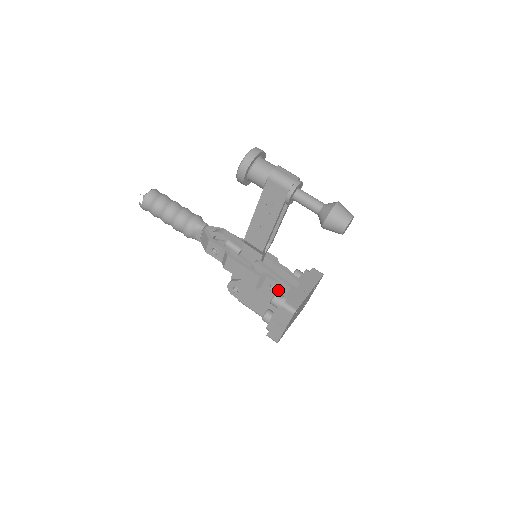
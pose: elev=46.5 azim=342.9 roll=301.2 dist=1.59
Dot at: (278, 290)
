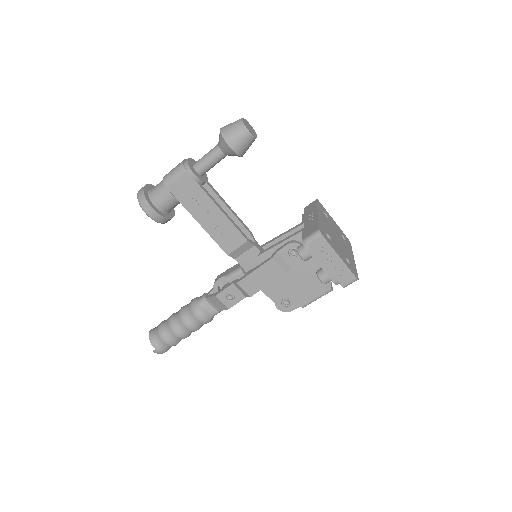
Dot at: occluded
